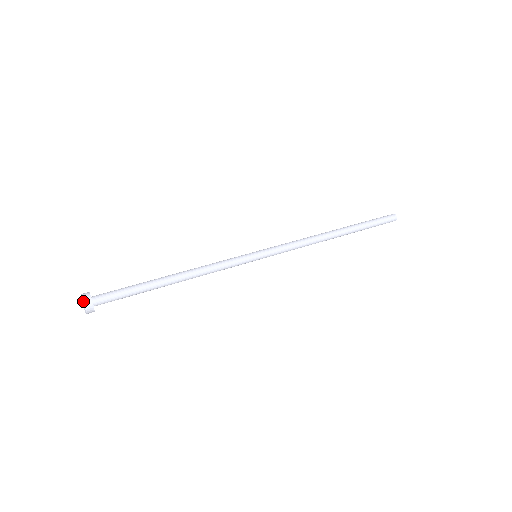
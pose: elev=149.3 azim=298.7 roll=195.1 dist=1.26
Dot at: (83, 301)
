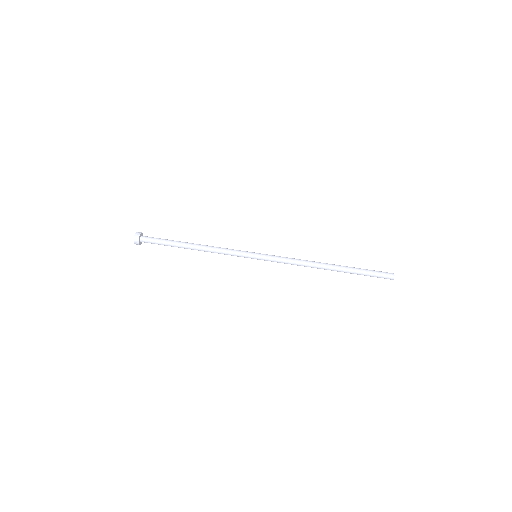
Dot at: occluded
